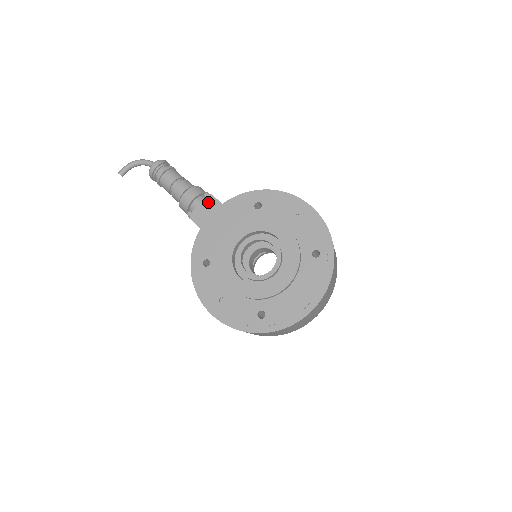
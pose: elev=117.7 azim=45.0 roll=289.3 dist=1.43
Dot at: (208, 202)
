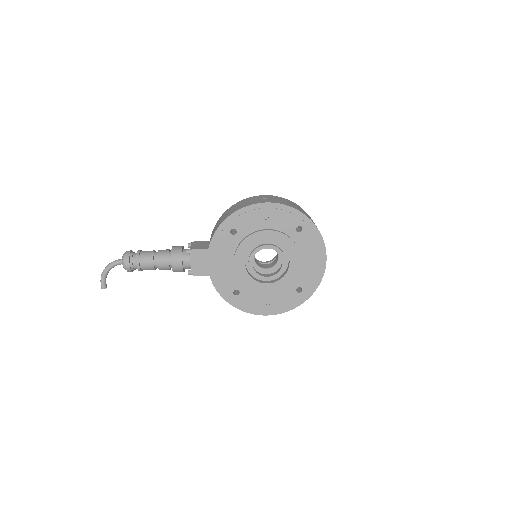
Dot at: (195, 256)
